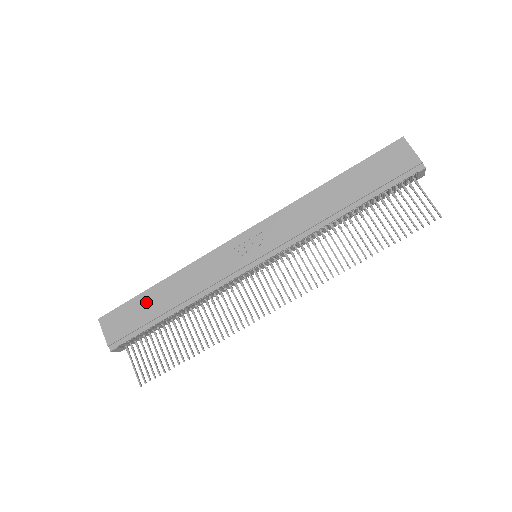
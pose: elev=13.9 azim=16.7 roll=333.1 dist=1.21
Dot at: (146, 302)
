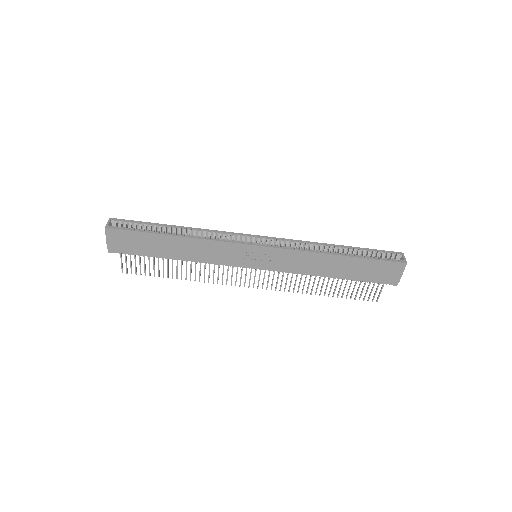
Dot at: (154, 241)
